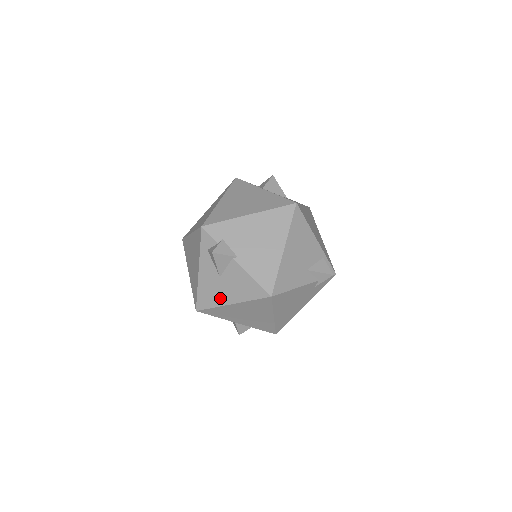
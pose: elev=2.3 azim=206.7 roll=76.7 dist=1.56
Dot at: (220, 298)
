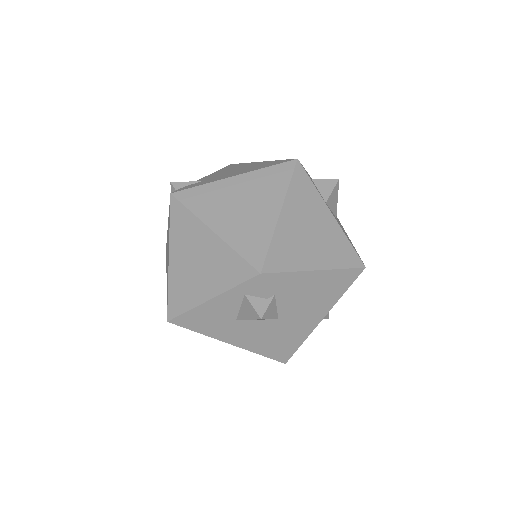
Dot at: (216, 332)
